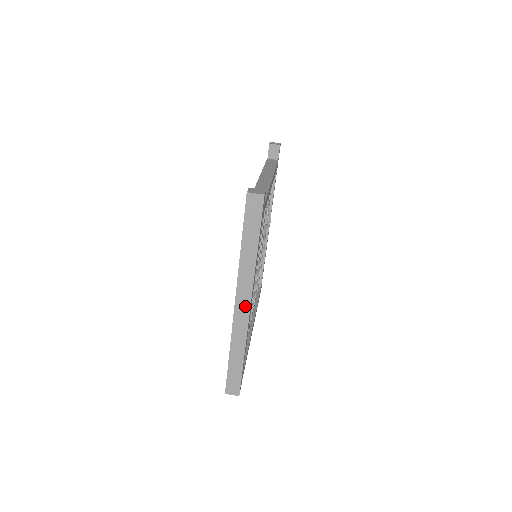
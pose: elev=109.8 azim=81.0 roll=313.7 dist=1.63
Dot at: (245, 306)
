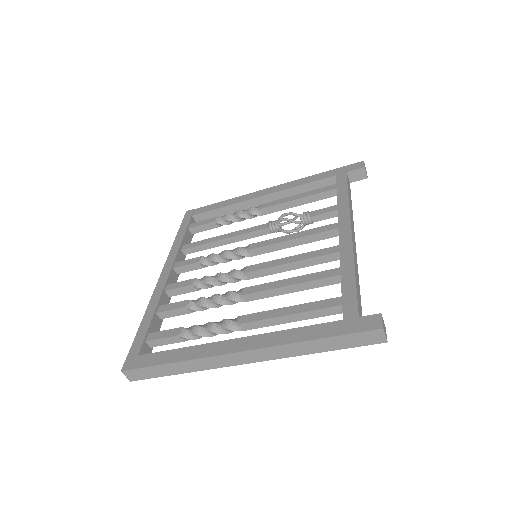
Dot at: (242, 360)
